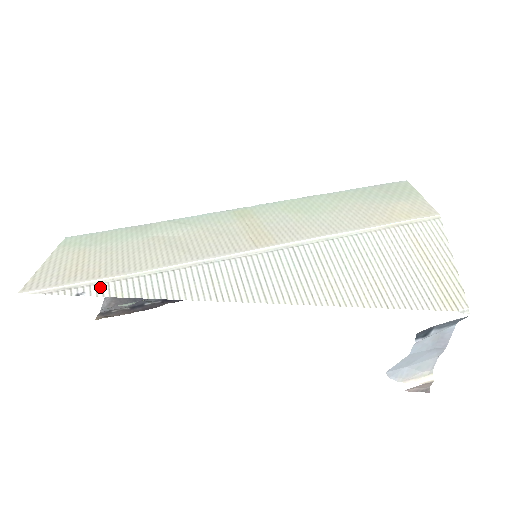
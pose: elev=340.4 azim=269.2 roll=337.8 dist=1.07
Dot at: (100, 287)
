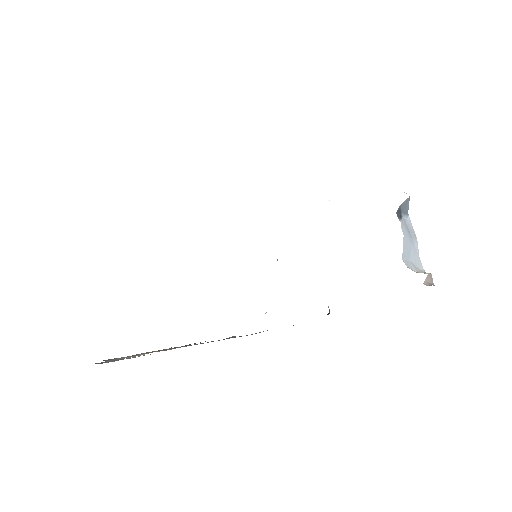
Dot at: occluded
